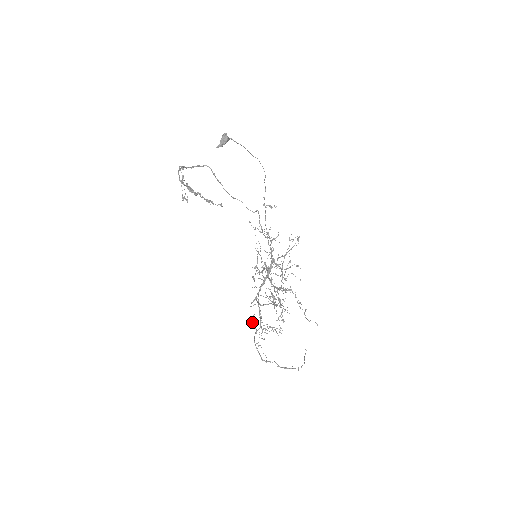
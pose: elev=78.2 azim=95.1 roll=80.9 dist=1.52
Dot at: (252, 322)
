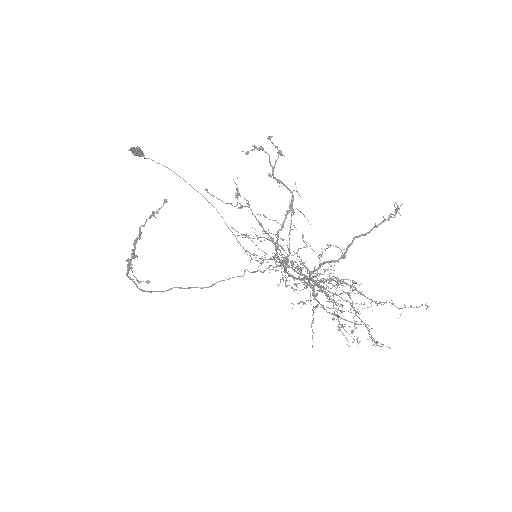
Dot at: (296, 284)
